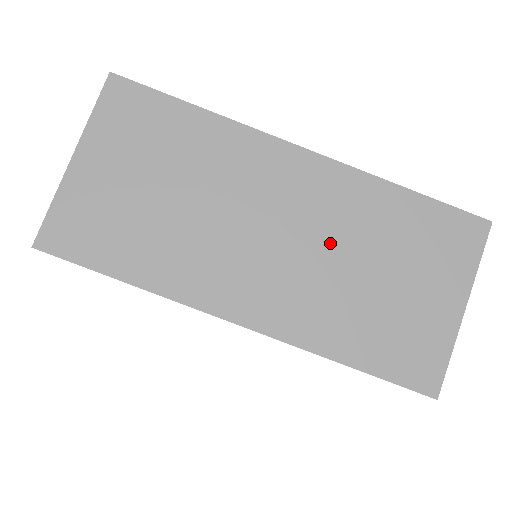
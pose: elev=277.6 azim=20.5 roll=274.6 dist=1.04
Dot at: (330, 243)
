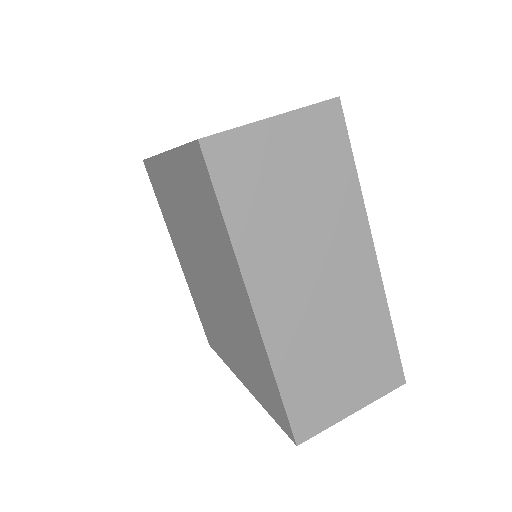
Dot at: (336, 315)
